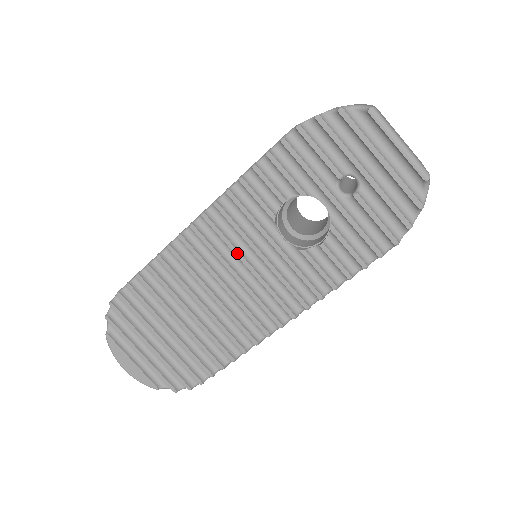
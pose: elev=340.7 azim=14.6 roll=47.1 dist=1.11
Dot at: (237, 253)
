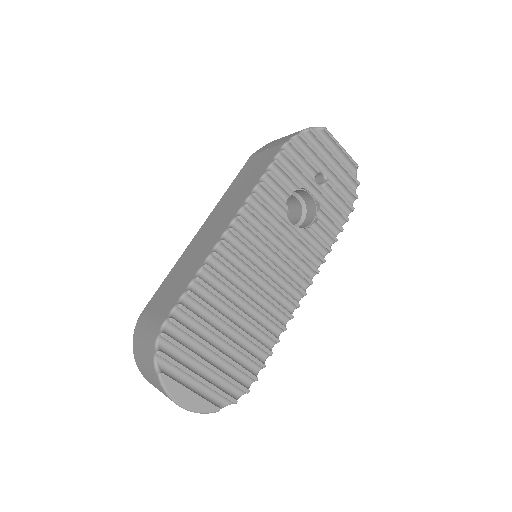
Dot at: (268, 243)
